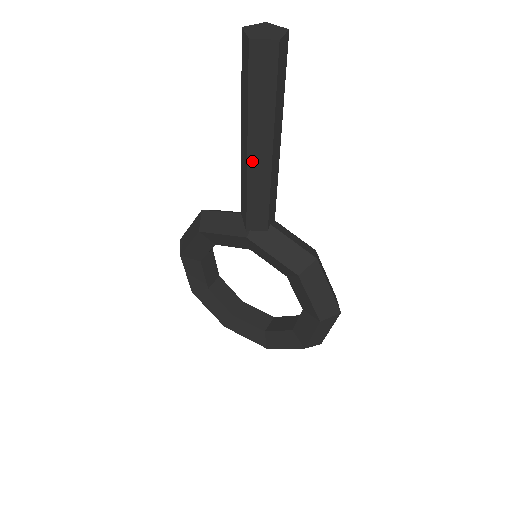
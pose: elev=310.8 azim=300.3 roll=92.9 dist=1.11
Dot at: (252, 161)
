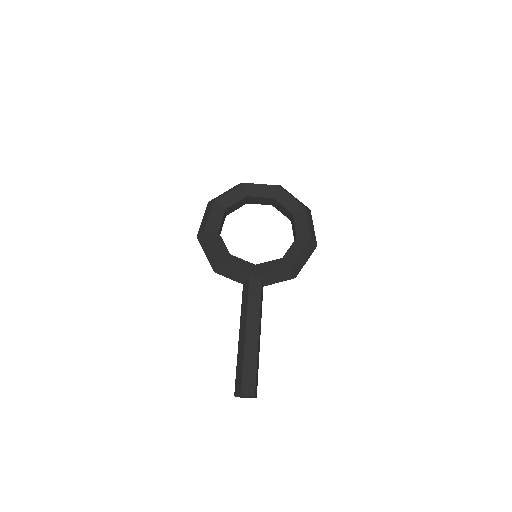
Dot at: occluded
